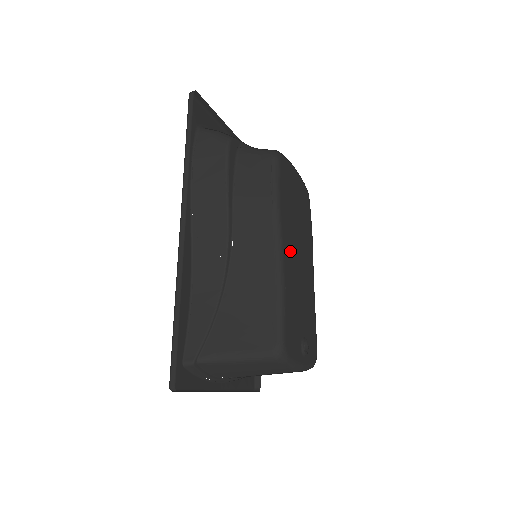
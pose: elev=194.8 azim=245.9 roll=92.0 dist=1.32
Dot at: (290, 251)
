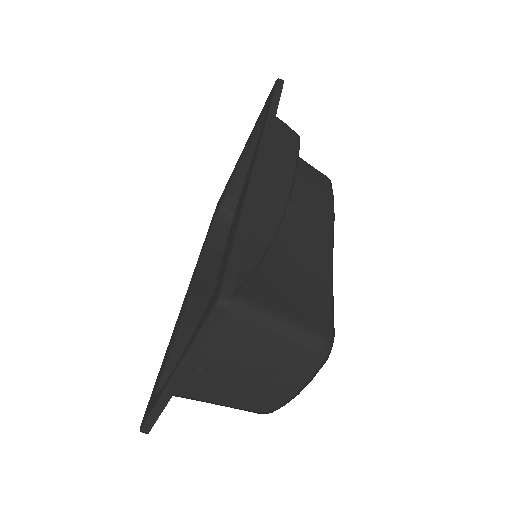
Dot at: occluded
